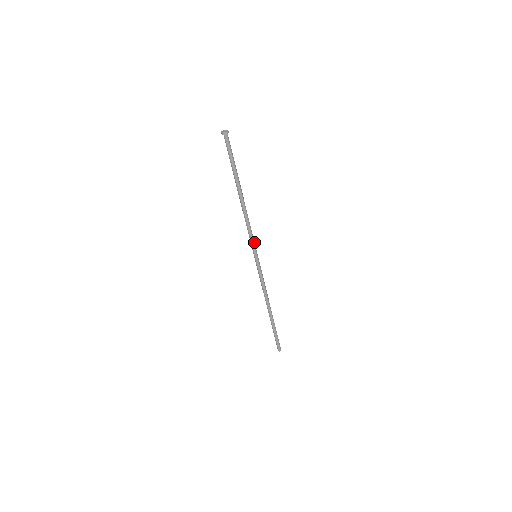
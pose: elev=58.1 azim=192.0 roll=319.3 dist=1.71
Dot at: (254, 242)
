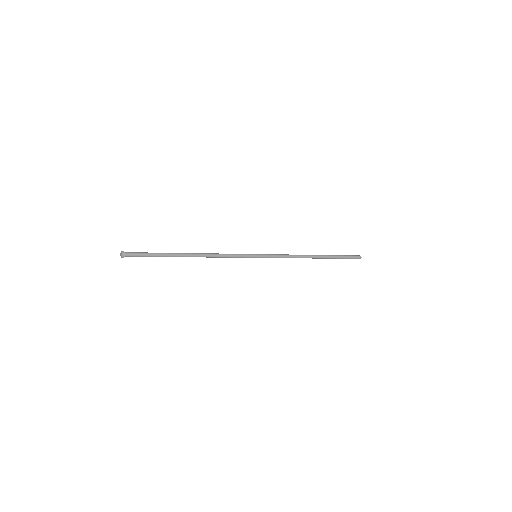
Dot at: (241, 255)
